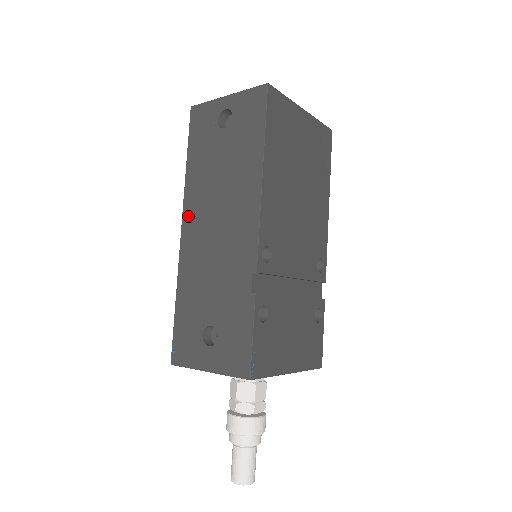
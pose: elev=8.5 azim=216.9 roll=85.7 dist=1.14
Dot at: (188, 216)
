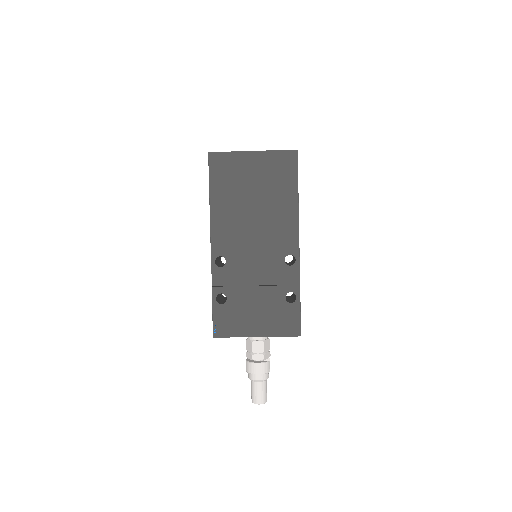
Dot at: occluded
